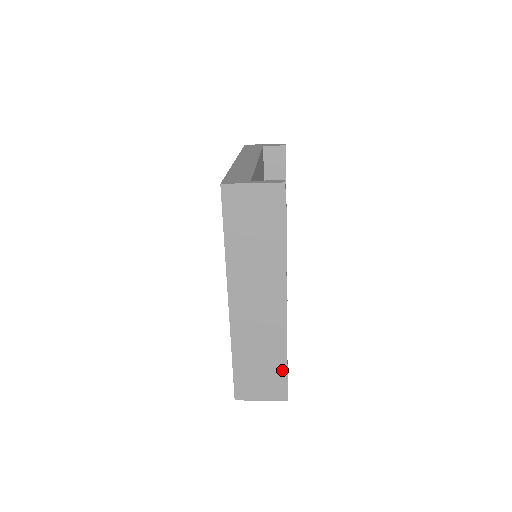
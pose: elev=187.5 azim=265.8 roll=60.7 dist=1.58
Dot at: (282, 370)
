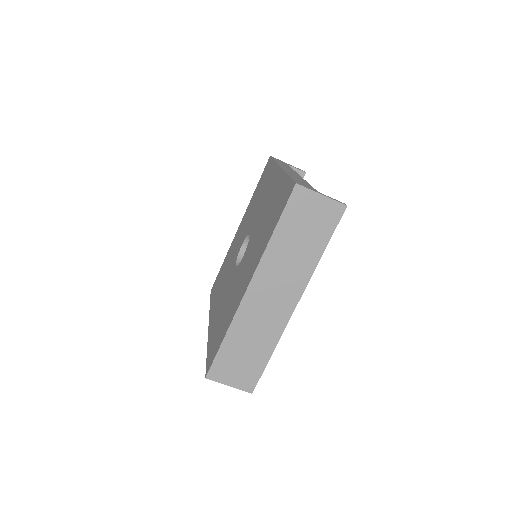
Dot at: (262, 364)
